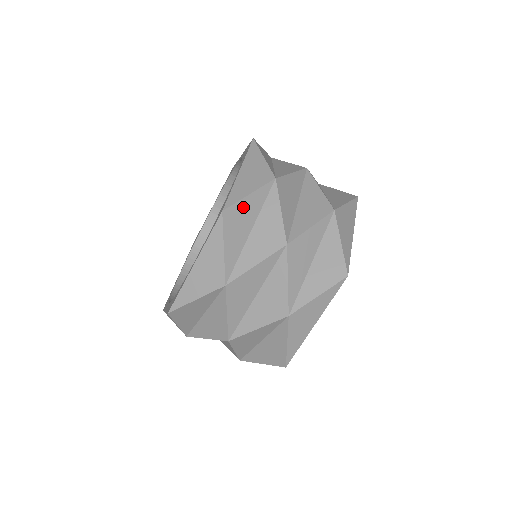
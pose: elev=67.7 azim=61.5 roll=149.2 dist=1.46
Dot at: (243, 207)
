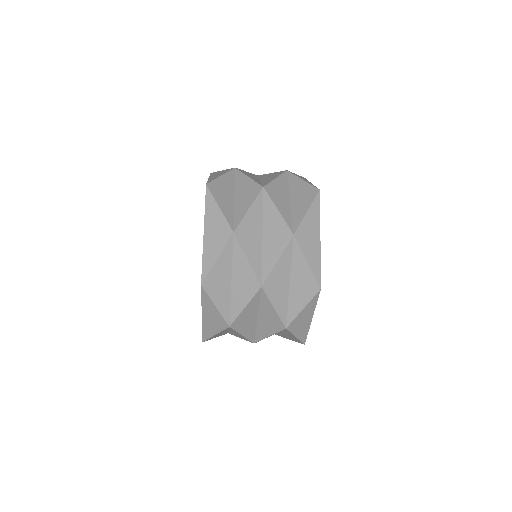
Dot at: (216, 271)
